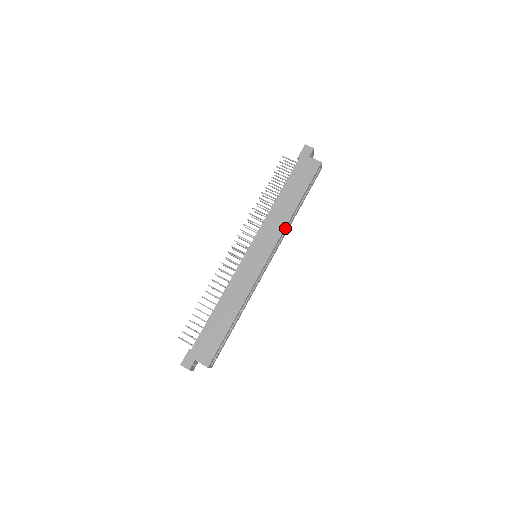
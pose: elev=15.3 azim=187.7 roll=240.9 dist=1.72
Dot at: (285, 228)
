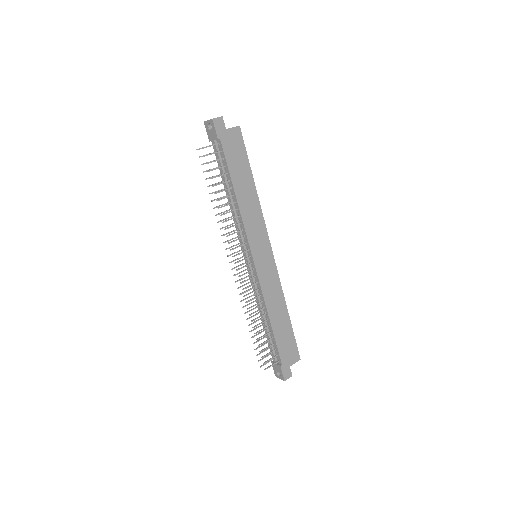
Dot at: (261, 213)
